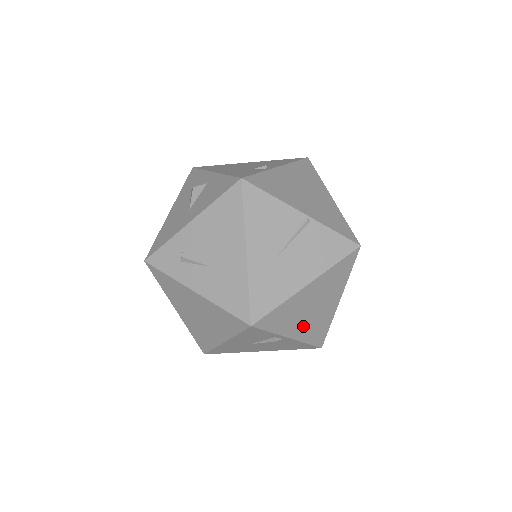
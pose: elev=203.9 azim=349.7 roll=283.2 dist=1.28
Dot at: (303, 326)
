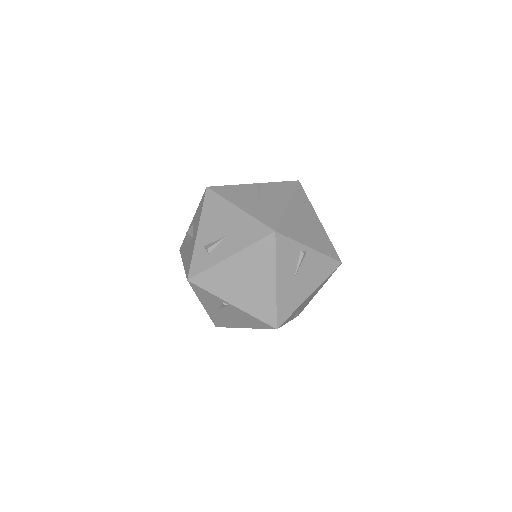
Dot at: (312, 239)
